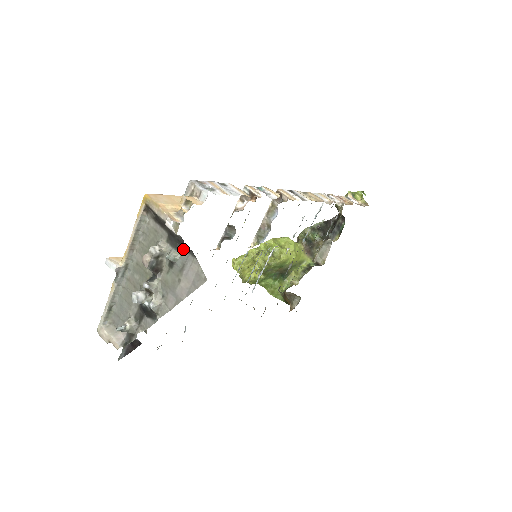
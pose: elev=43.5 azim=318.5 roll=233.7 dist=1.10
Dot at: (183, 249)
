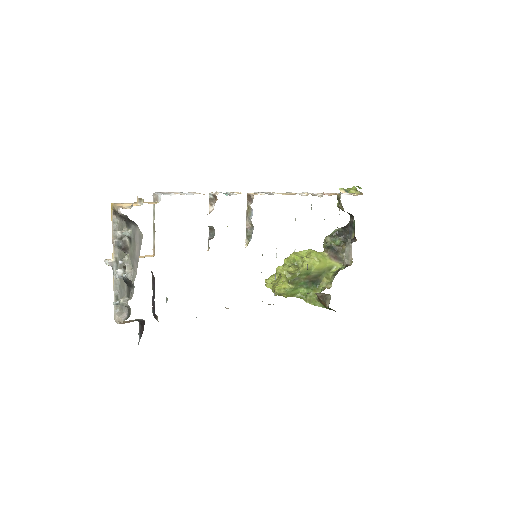
Dot at: (132, 225)
